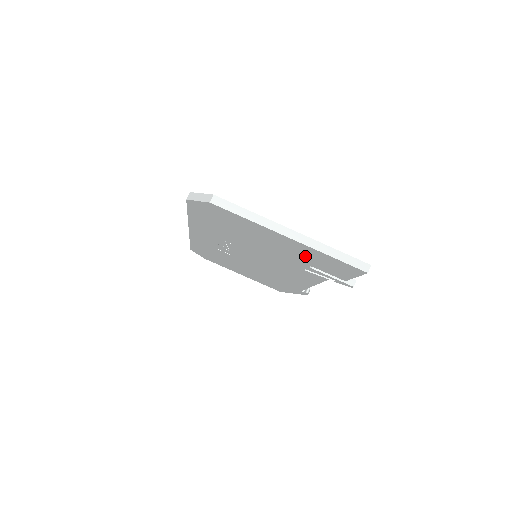
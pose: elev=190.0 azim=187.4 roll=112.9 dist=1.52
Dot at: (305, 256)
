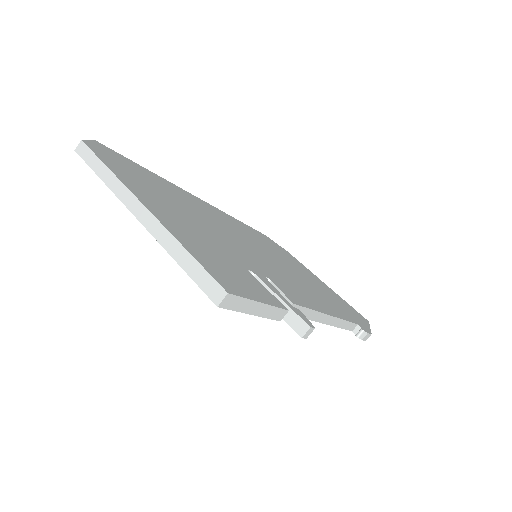
Dot at: occluded
